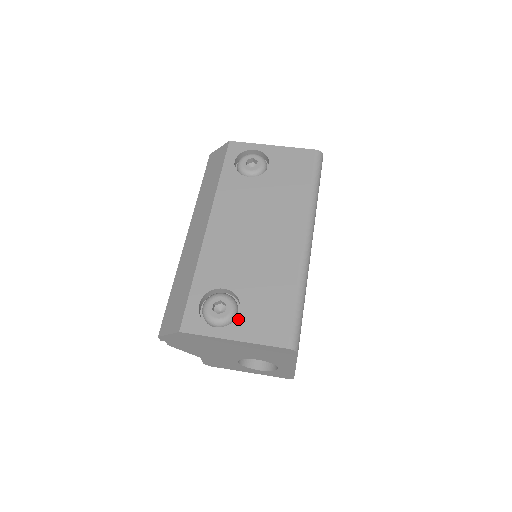
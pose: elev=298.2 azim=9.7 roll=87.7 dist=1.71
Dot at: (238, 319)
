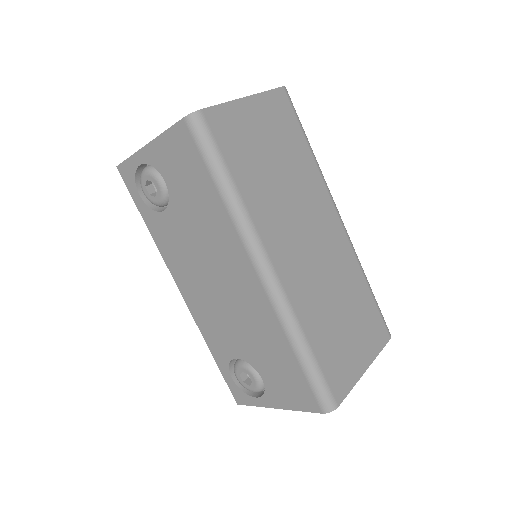
Dot at: (266, 388)
